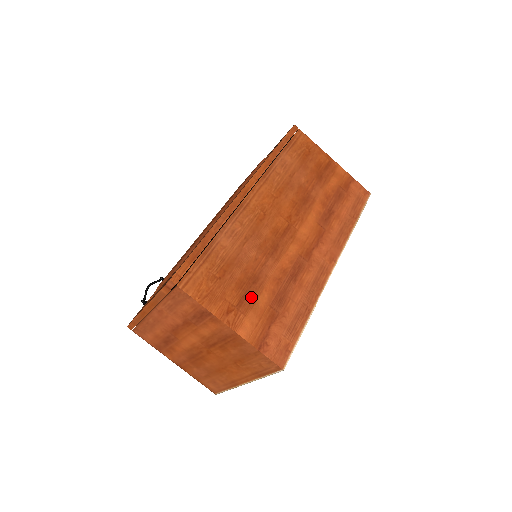
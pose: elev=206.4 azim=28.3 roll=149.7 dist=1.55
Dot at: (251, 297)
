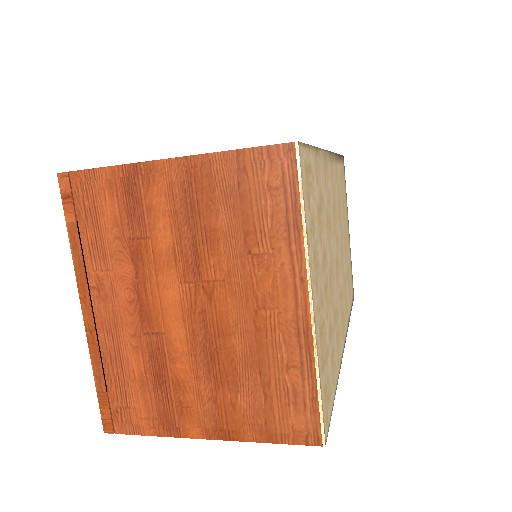
Dot at: occluded
